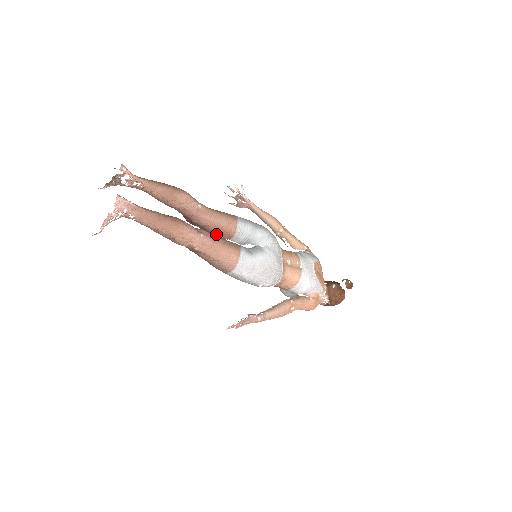
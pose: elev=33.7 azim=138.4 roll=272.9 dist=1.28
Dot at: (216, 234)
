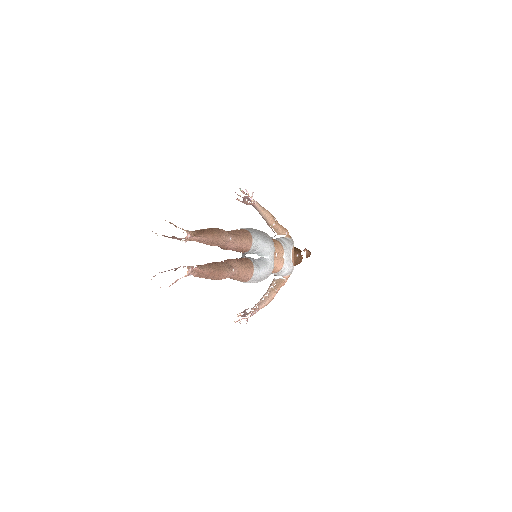
Dot at: (234, 250)
